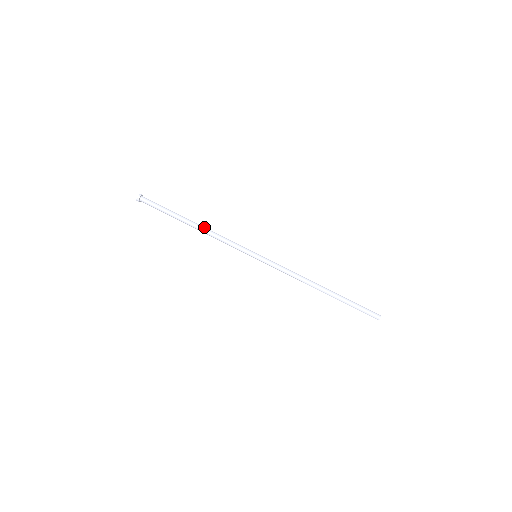
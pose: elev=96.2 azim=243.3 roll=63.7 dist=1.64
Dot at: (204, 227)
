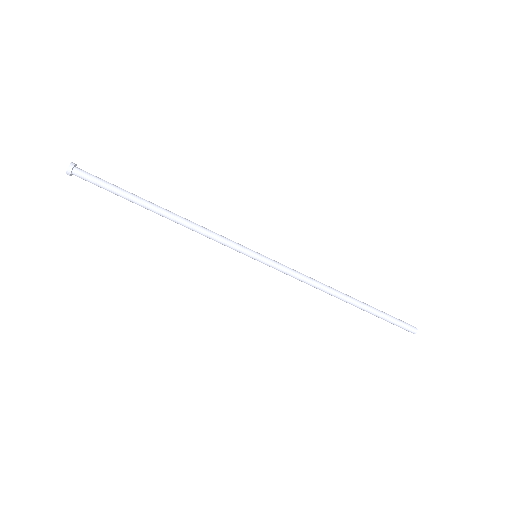
Dot at: occluded
